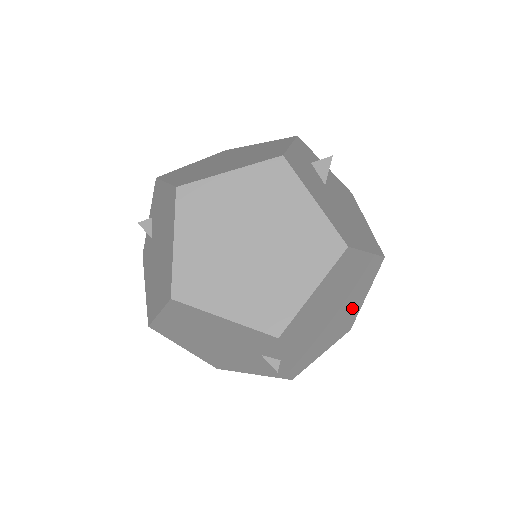
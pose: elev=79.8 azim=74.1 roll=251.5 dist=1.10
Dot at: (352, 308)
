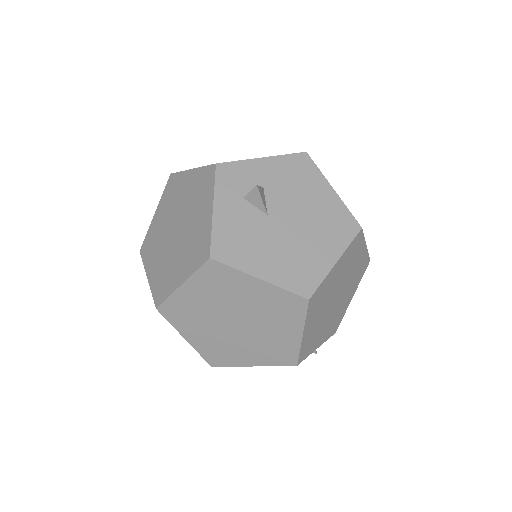
Dot at: (357, 266)
